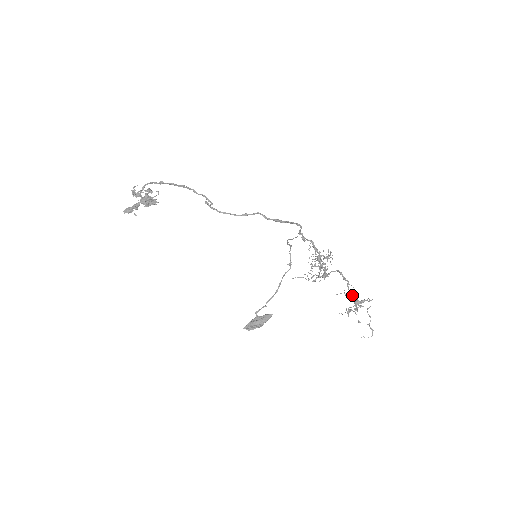
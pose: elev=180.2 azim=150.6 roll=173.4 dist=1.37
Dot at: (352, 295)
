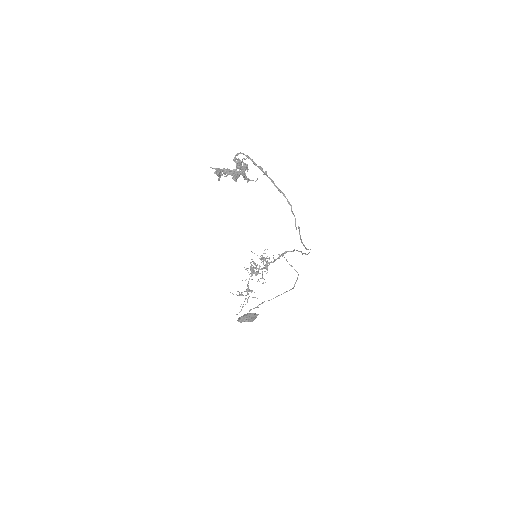
Dot at: occluded
